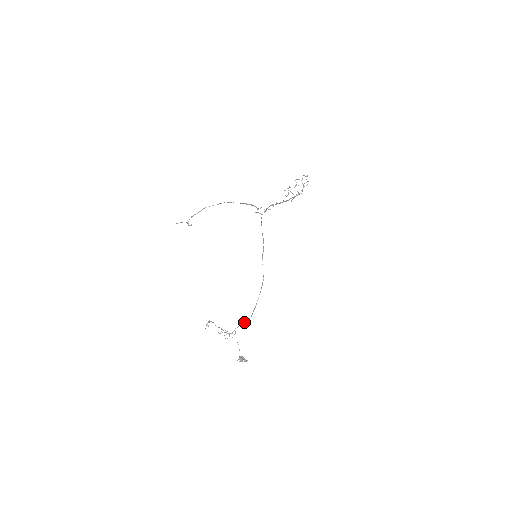
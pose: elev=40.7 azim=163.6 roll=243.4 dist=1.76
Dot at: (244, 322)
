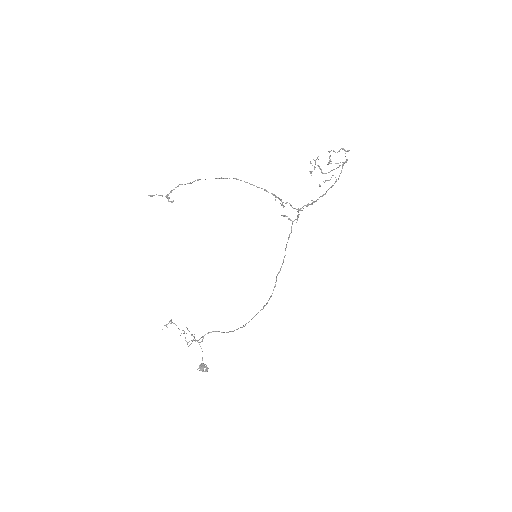
Dot at: (218, 331)
